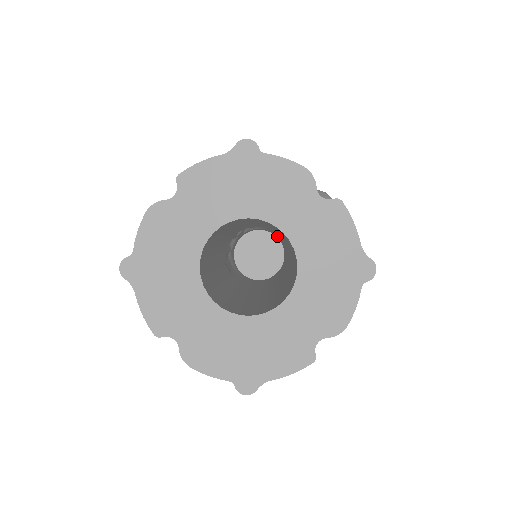
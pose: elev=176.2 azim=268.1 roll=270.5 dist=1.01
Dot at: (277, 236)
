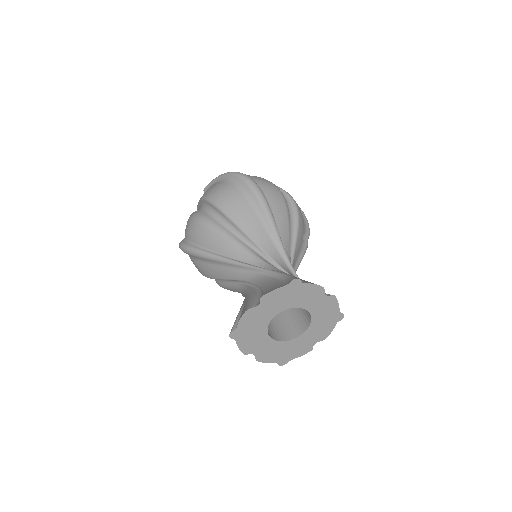
Dot at: occluded
